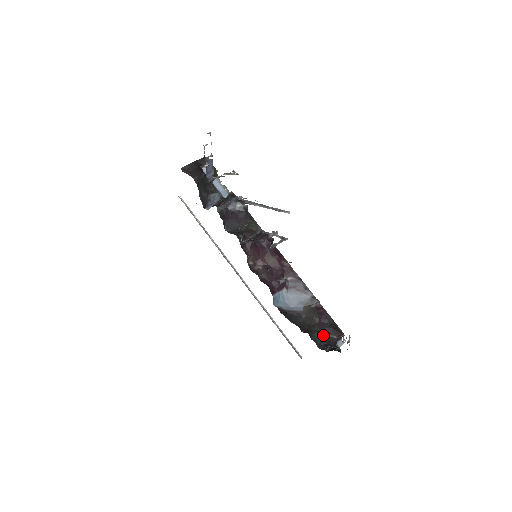
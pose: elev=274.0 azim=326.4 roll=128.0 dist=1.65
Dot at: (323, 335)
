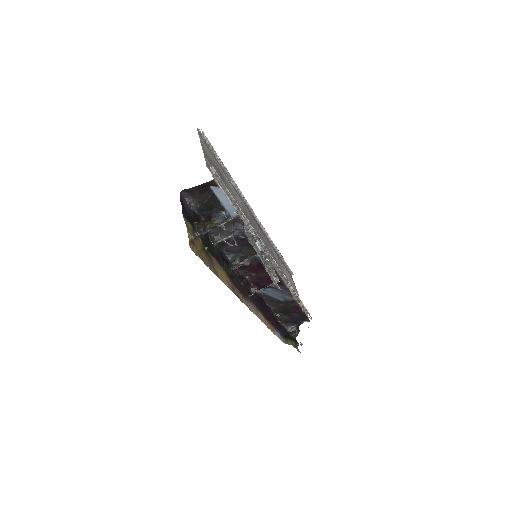
Dot at: (291, 320)
